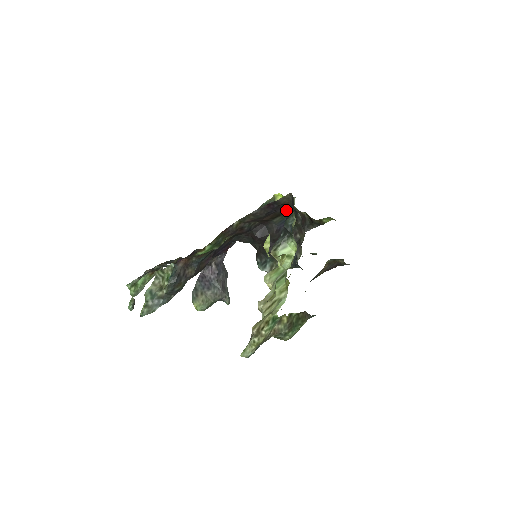
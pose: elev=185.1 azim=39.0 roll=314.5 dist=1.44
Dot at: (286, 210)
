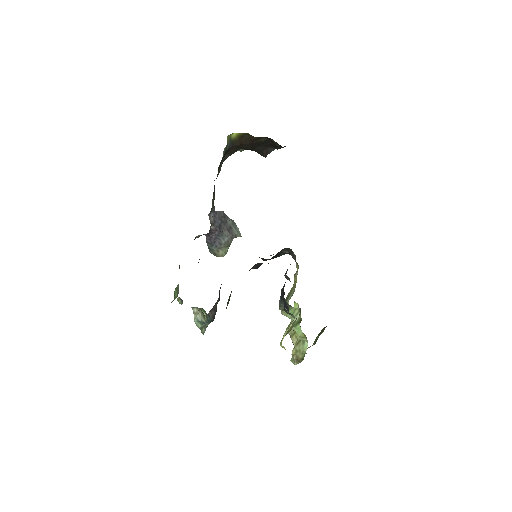
Dot at: occluded
